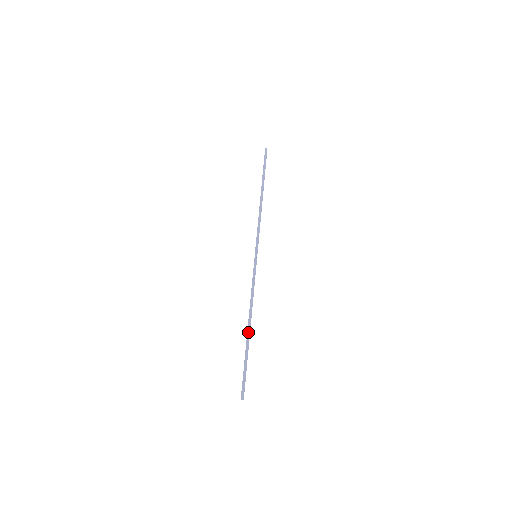
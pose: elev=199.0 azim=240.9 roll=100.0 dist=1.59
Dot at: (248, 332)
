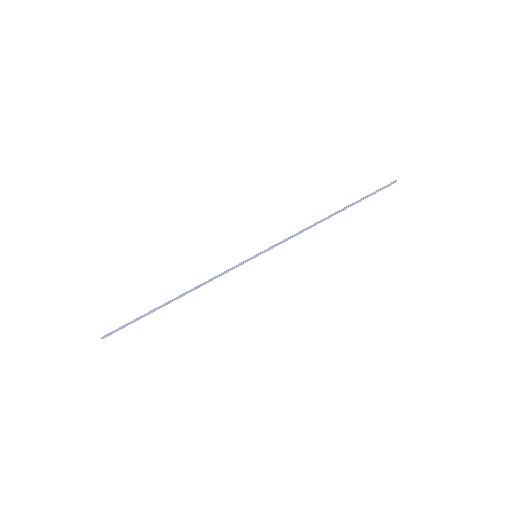
Dot at: (169, 301)
